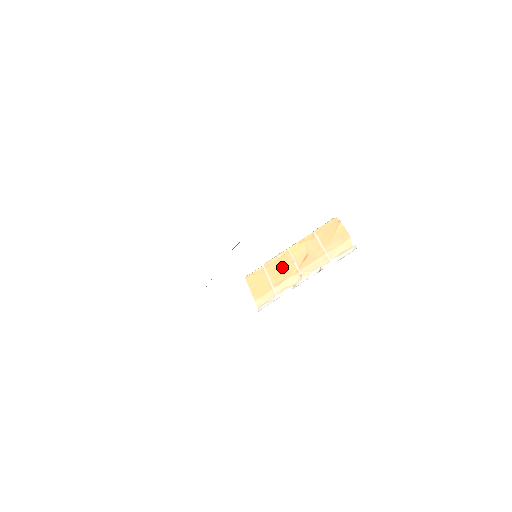
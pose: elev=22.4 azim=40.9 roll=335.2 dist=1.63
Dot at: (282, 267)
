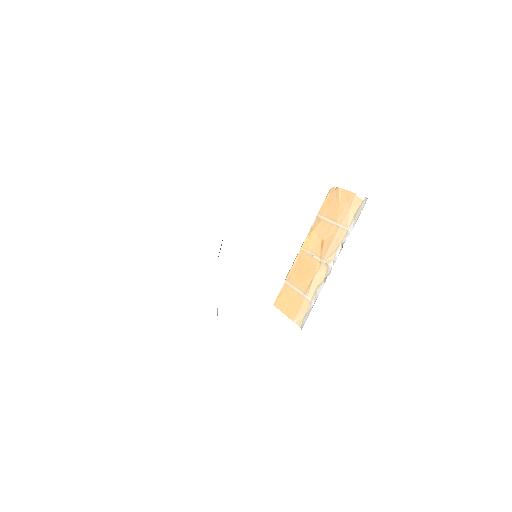
Dot at: (304, 269)
